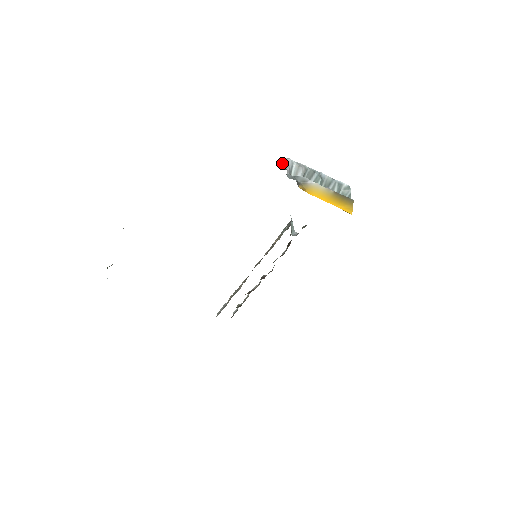
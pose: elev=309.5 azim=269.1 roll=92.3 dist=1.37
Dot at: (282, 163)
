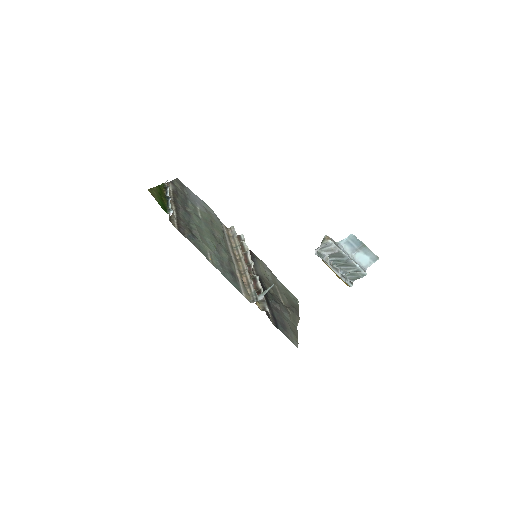
Dot at: (325, 238)
